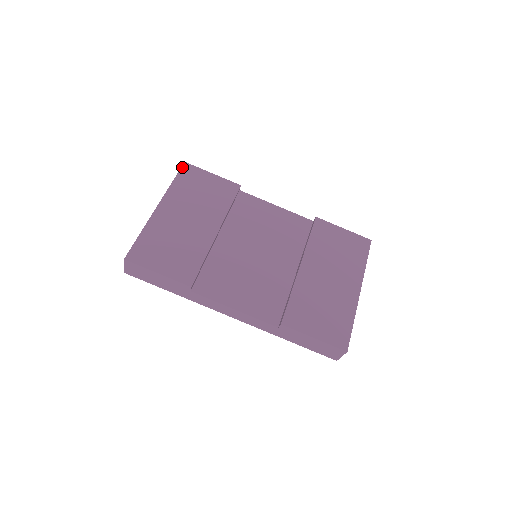
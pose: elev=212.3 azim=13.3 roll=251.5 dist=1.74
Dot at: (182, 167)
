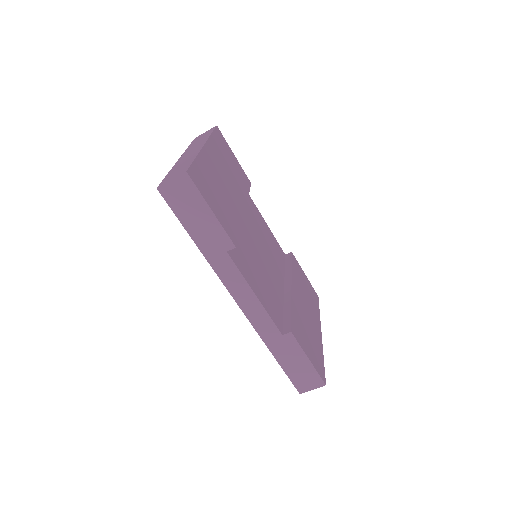
Dot at: (216, 128)
